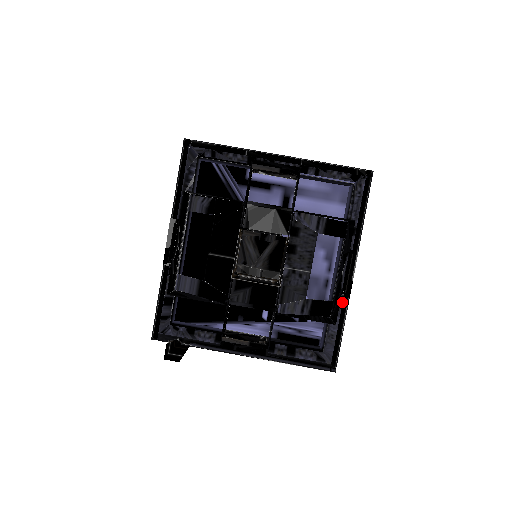
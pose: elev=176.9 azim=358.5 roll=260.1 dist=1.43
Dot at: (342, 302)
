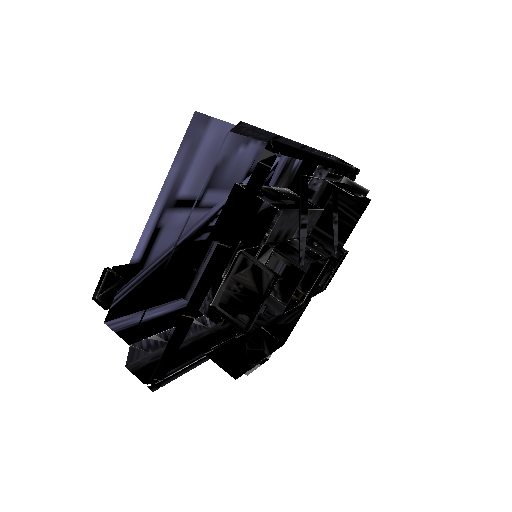
Dot at: occluded
